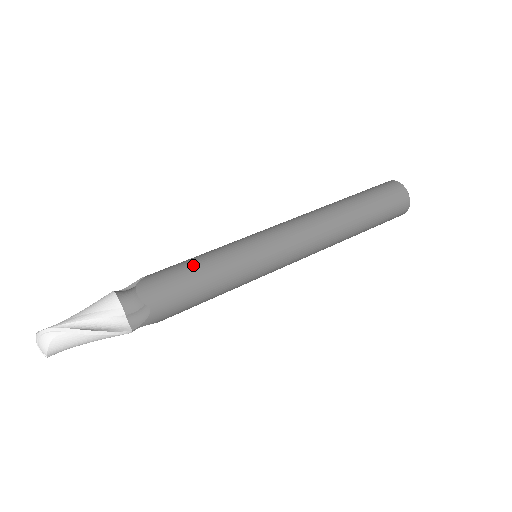
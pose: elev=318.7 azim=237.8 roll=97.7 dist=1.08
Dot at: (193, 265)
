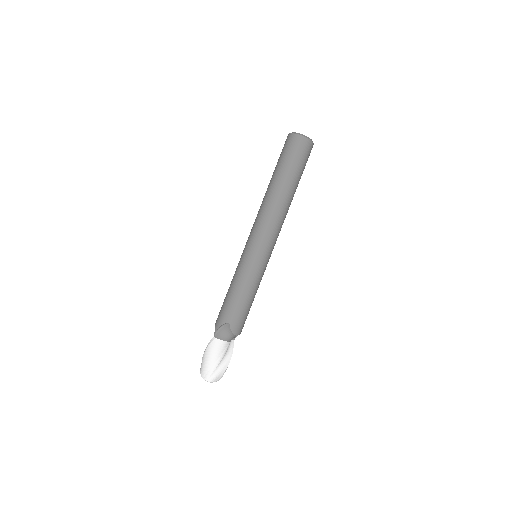
Dot at: (247, 301)
